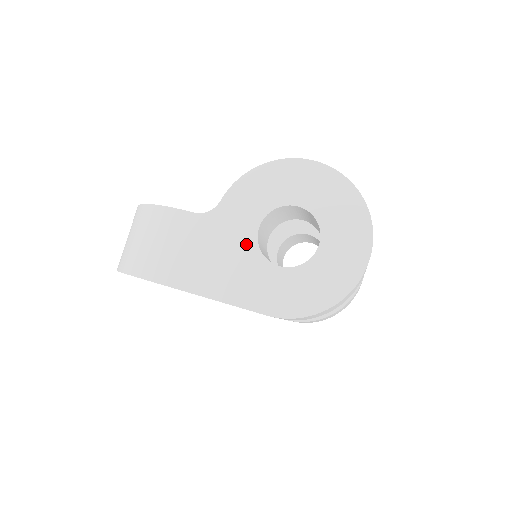
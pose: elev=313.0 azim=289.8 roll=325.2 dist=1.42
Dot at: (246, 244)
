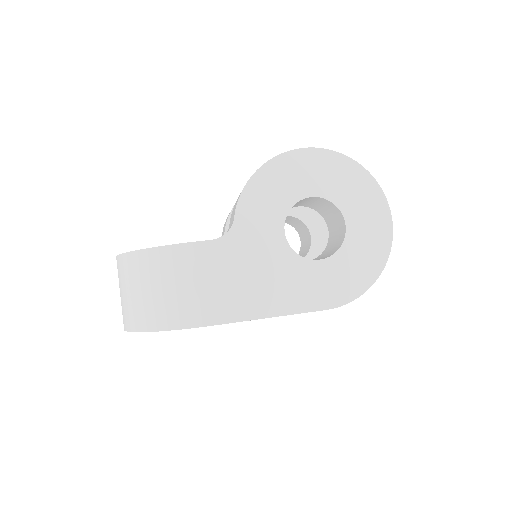
Dot at: (279, 251)
